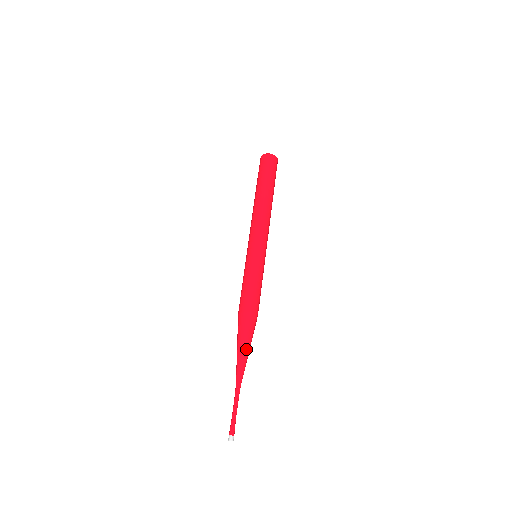
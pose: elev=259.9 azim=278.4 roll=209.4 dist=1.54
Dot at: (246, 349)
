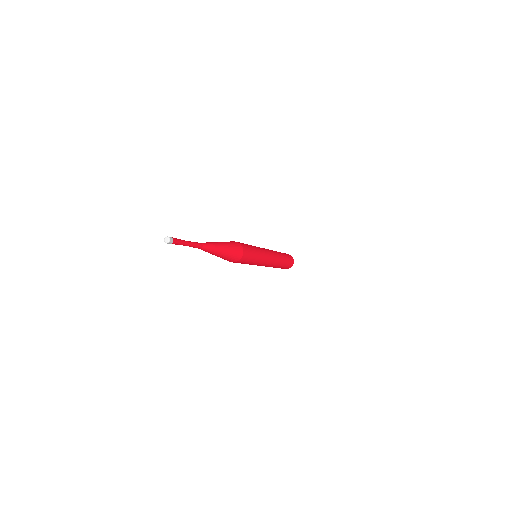
Dot at: (224, 248)
